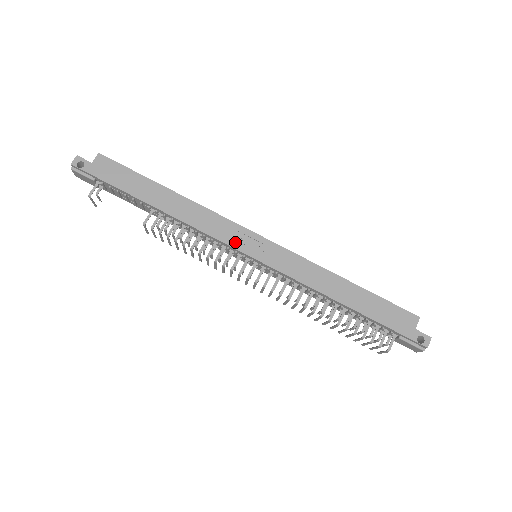
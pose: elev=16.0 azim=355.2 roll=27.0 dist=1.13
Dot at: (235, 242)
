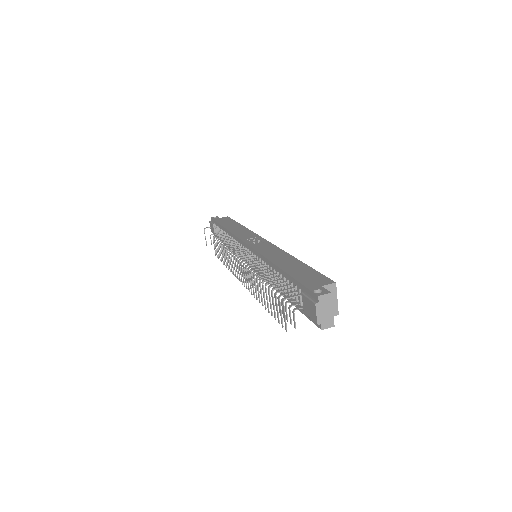
Dot at: (247, 240)
